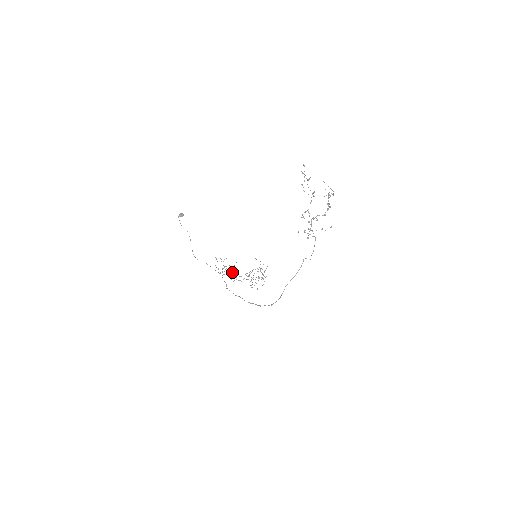
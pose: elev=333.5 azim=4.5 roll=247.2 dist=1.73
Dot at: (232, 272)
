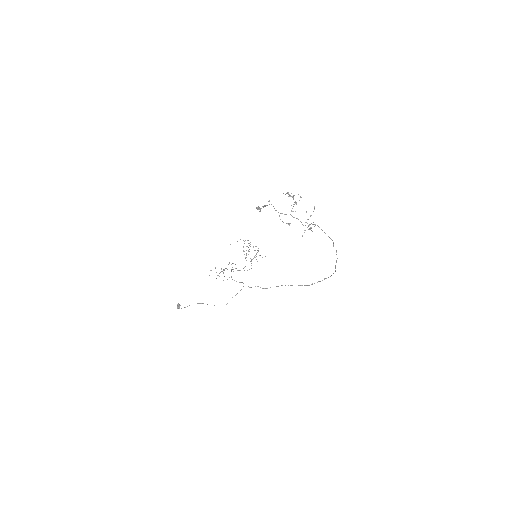
Dot at: occluded
